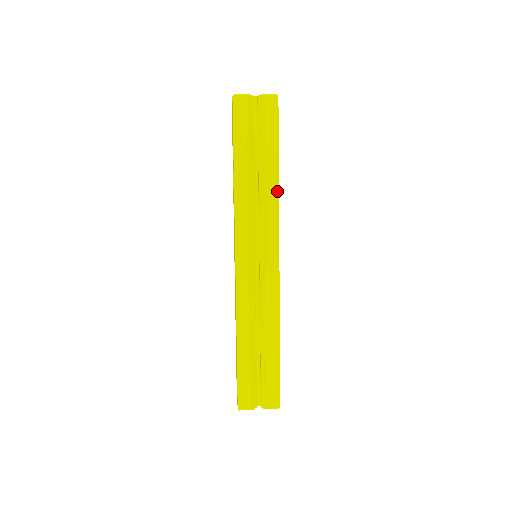
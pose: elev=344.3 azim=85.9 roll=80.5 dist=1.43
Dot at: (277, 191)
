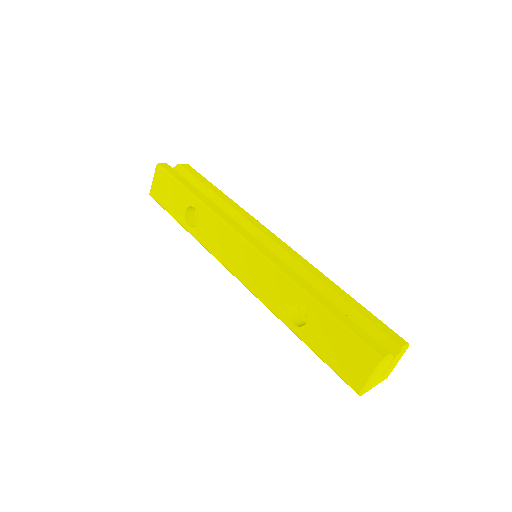
Dot at: (235, 203)
